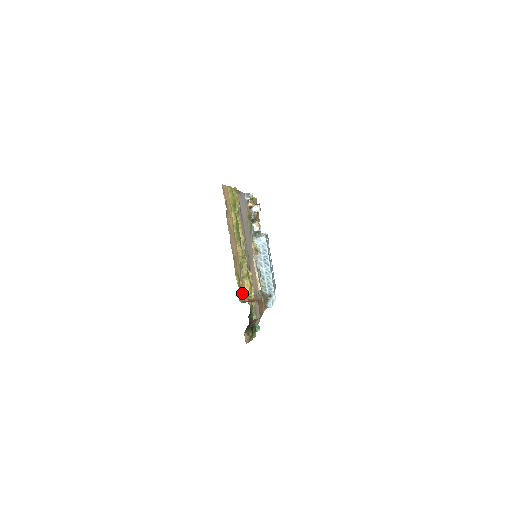
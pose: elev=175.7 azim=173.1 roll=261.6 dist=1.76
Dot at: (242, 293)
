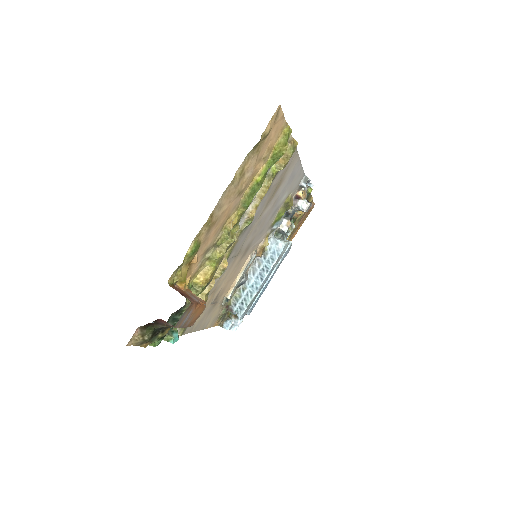
Dot at: (184, 274)
